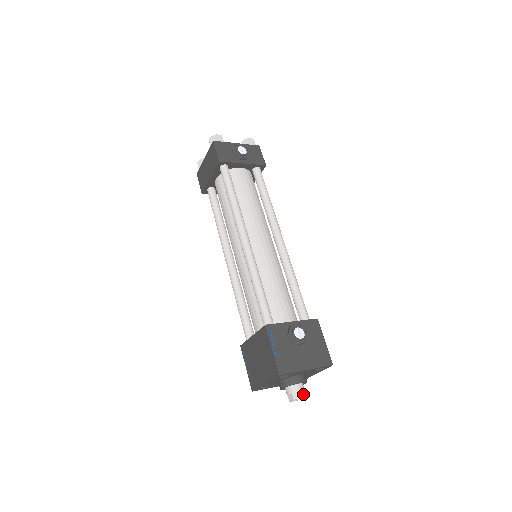
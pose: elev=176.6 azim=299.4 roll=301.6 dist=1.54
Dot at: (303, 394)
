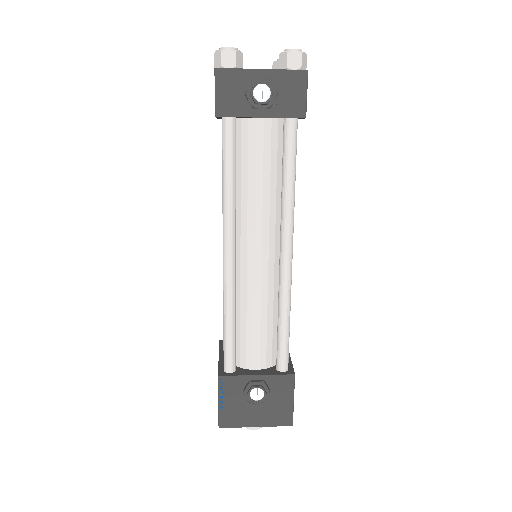
Dot at: (257, 427)
